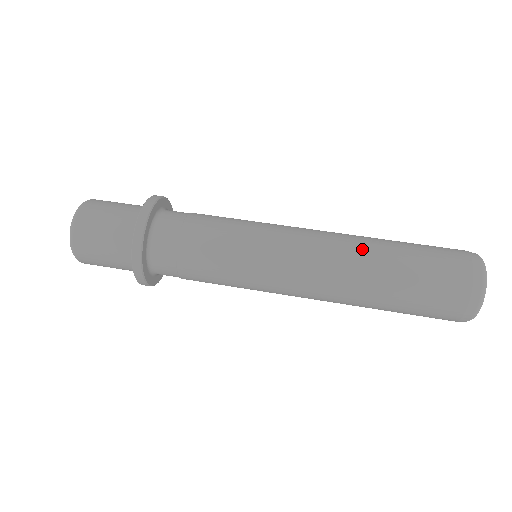
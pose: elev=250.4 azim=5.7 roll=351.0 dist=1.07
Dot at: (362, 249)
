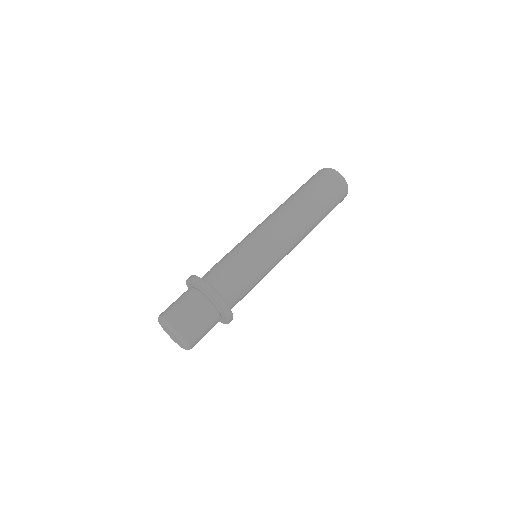
Dot at: (290, 204)
